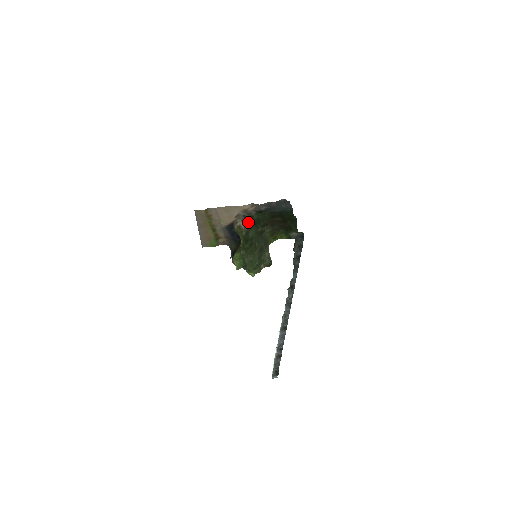
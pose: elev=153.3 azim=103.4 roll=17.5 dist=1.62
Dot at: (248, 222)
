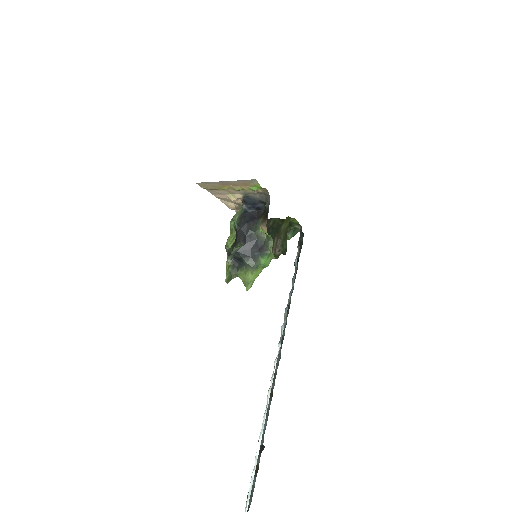
Dot at: occluded
